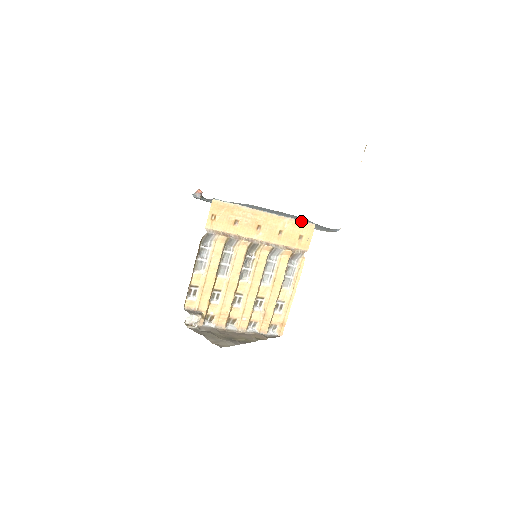
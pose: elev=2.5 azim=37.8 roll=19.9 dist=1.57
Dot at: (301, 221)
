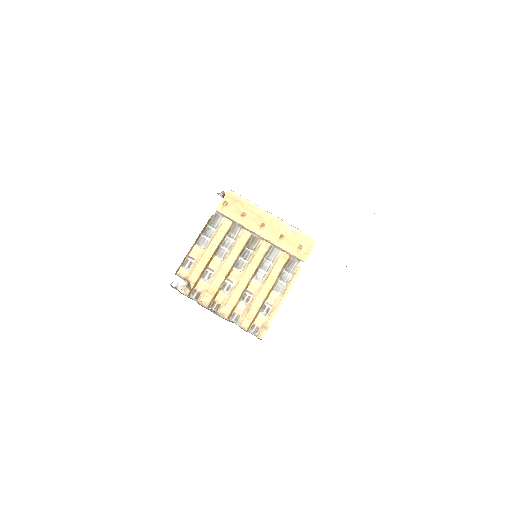
Dot at: (303, 232)
